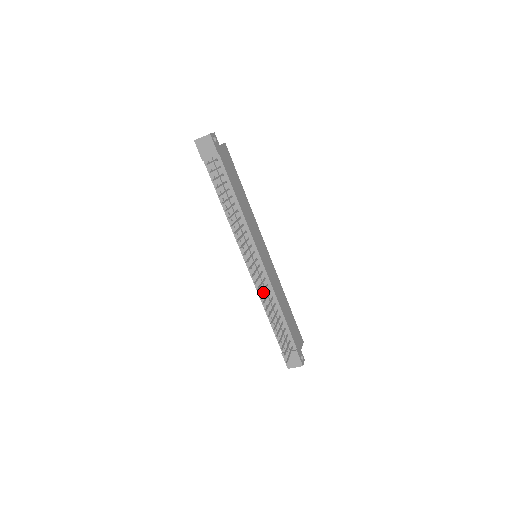
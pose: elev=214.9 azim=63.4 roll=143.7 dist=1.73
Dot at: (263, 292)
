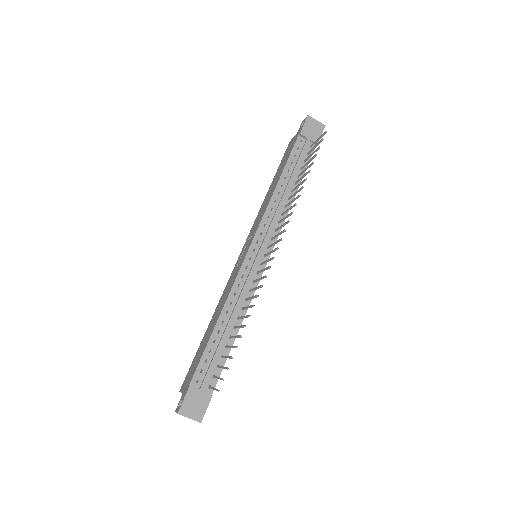
Dot at: (258, 287)
